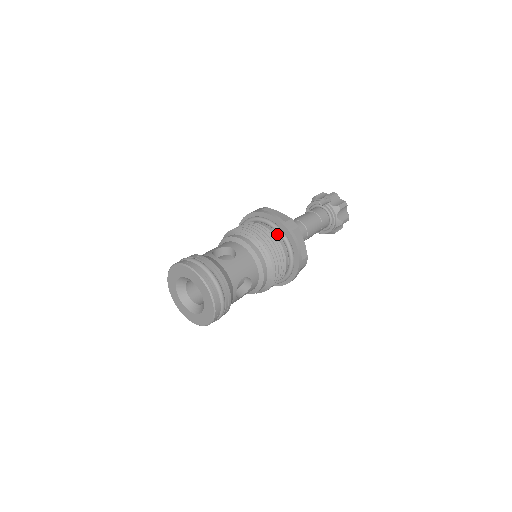
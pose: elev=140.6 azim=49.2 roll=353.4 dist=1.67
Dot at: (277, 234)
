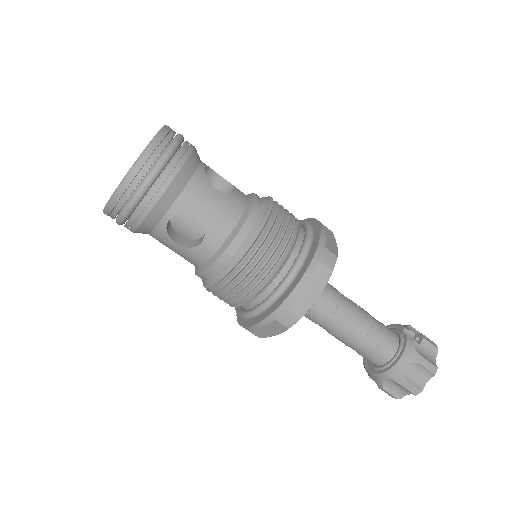
Dot at: (300, 247)
